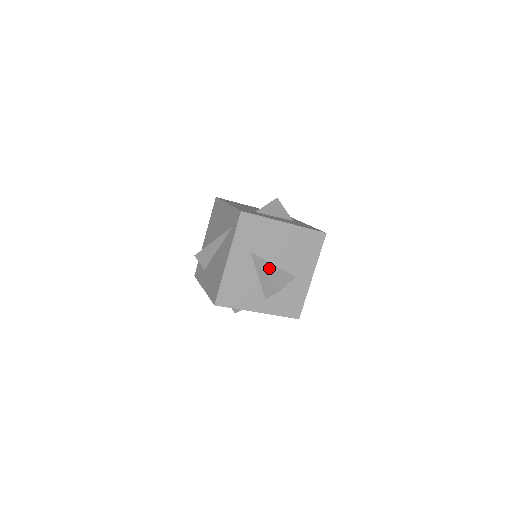
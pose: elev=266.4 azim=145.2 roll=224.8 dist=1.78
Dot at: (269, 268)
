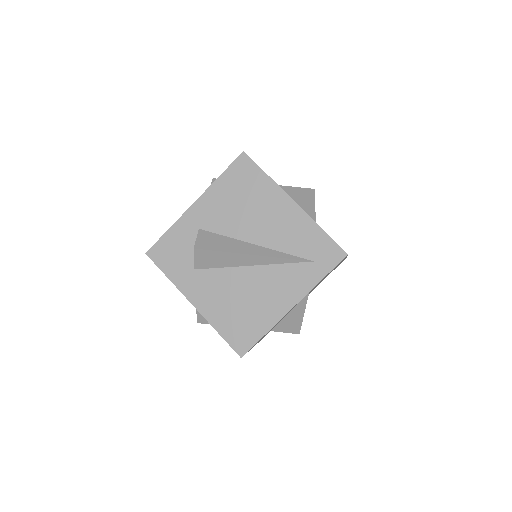
Dot at: occluded
